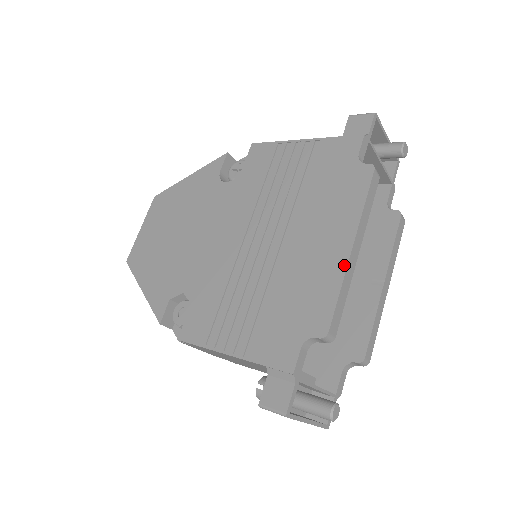
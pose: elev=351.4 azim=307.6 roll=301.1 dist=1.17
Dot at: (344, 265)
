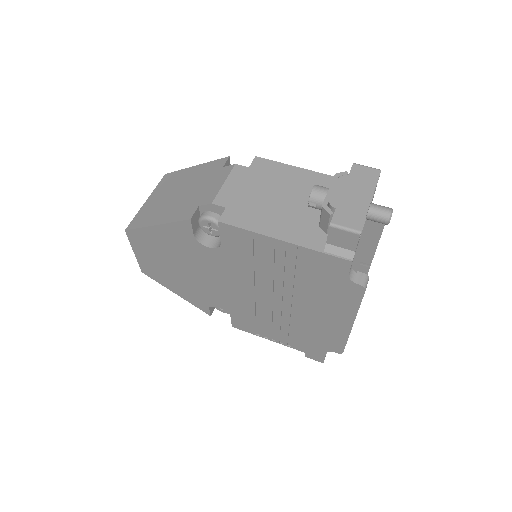
Dot at: (348, 332)
